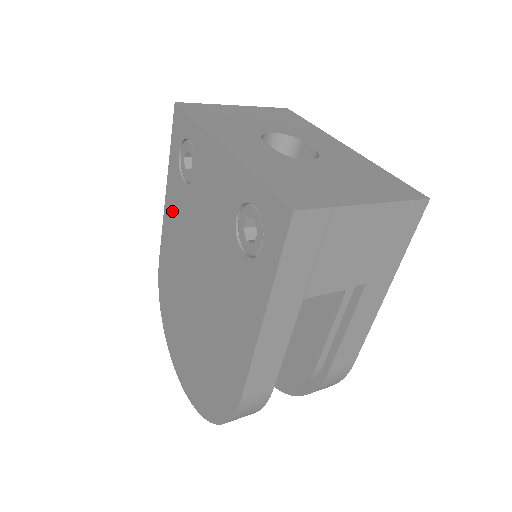
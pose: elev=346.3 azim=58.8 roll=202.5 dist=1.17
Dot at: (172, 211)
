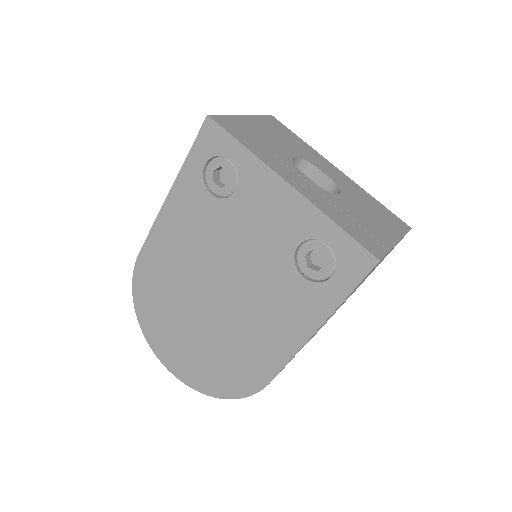
Dot at: (179, 214)
